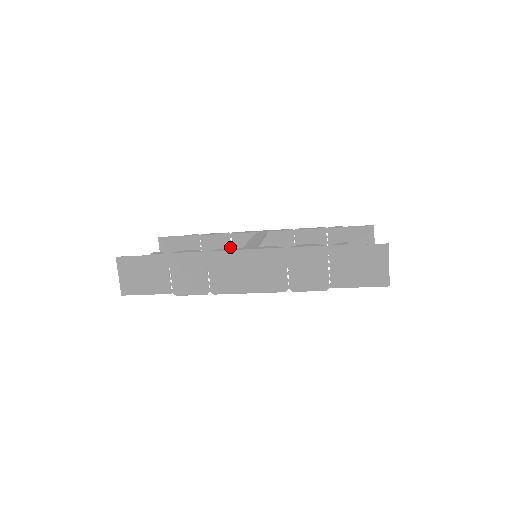
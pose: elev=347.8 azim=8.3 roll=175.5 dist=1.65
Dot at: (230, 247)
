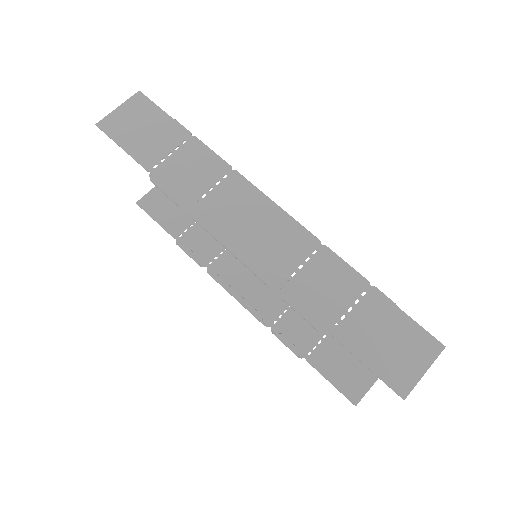
Dot at: (222, 249)
